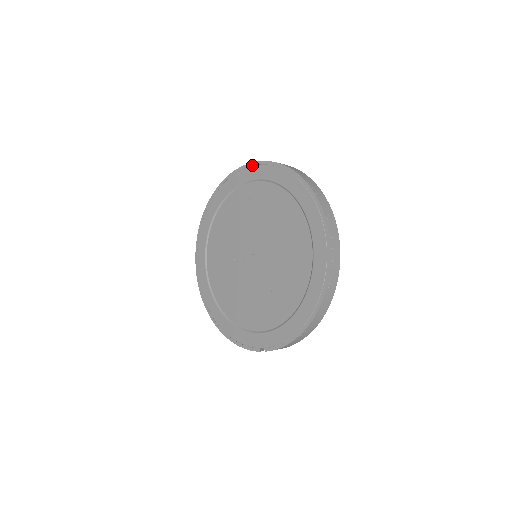
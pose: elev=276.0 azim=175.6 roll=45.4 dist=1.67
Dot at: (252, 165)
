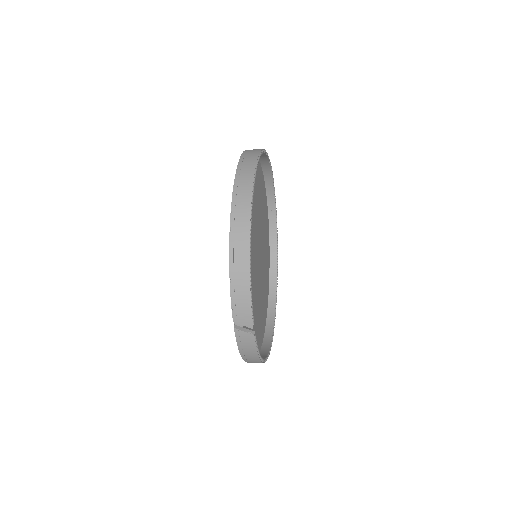
Dot at: occluded
